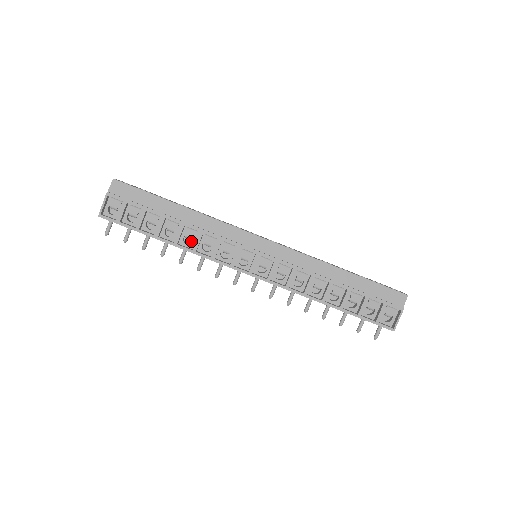
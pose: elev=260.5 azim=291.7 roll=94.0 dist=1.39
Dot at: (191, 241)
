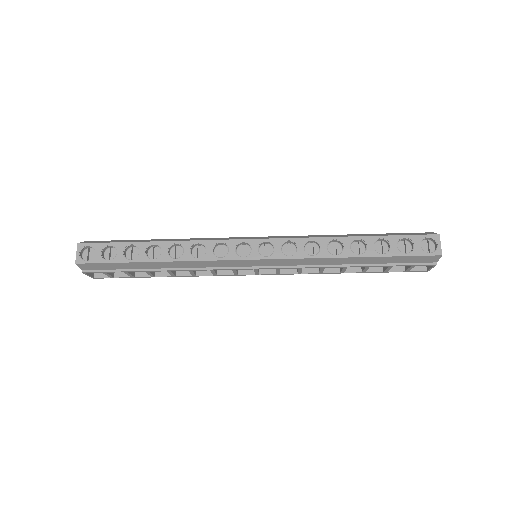
Dot at: occluded
